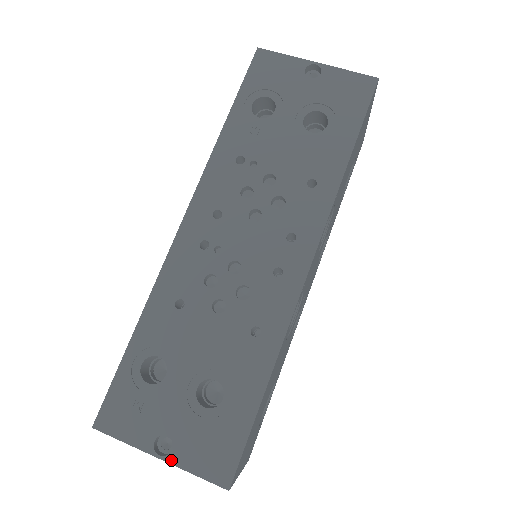
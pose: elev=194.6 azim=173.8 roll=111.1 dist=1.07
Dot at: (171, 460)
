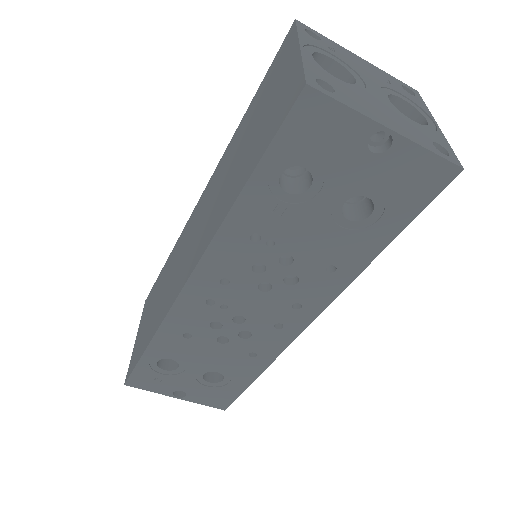
Dot at: (186, 399)
